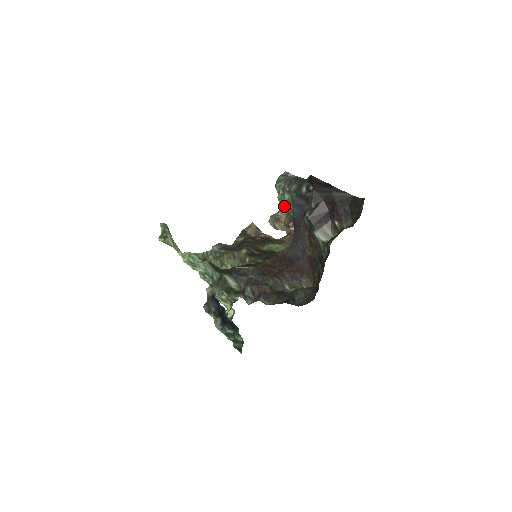
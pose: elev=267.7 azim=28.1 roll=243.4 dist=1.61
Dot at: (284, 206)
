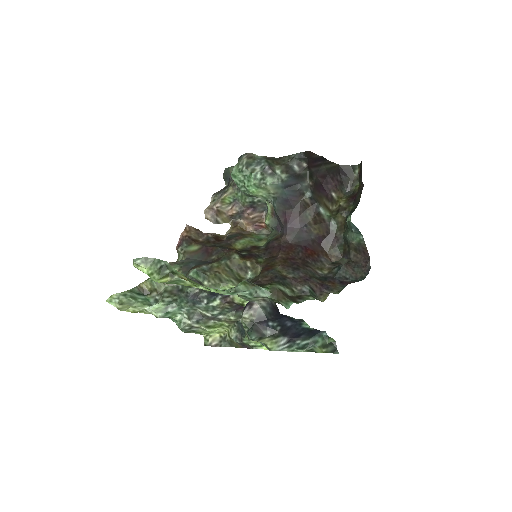
Dot at: (258, 192)
